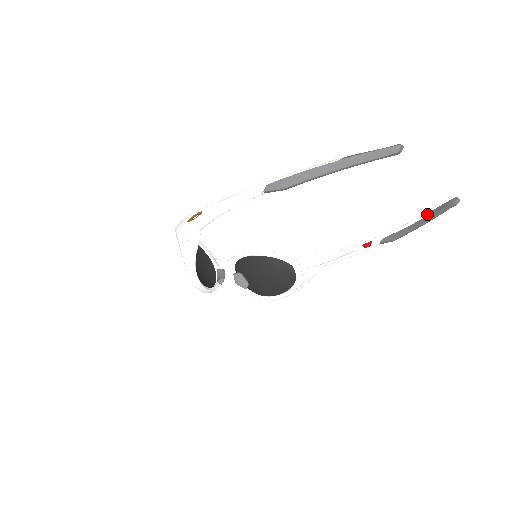
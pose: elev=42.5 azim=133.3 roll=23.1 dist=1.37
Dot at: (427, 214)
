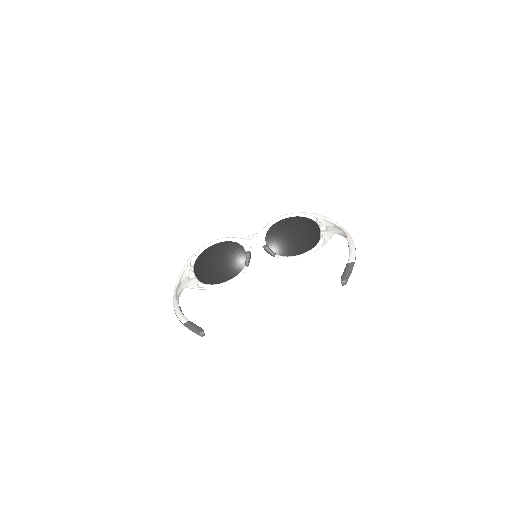
Dot at: (346, 265)
